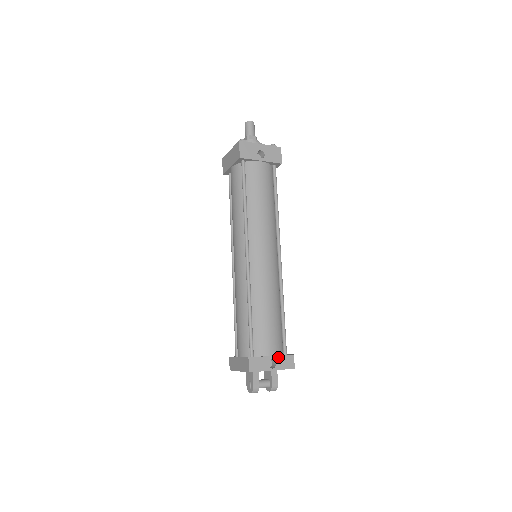
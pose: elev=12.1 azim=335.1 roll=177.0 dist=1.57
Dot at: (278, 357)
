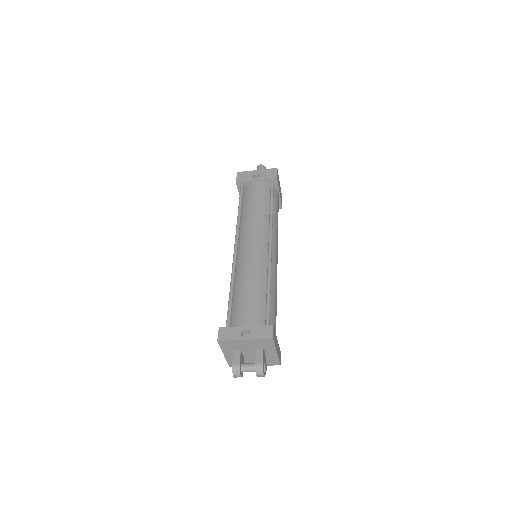
Dot at: (253, 327)
